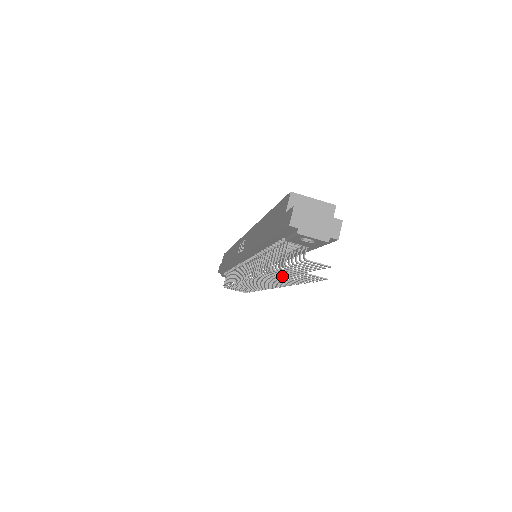
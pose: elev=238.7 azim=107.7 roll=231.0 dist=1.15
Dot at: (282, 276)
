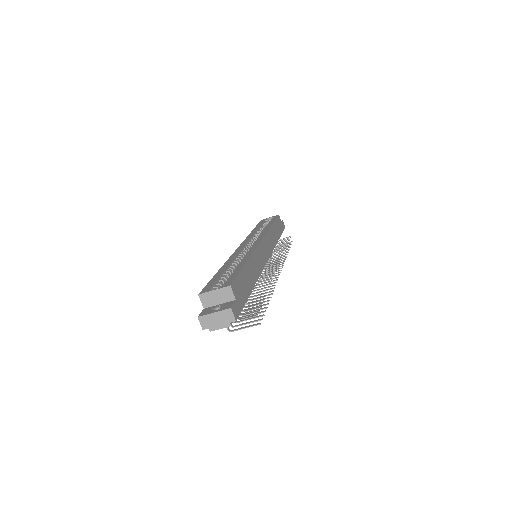
Dot at: occluded
